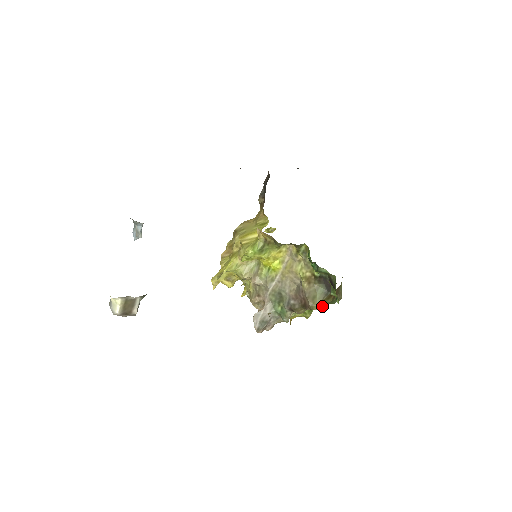
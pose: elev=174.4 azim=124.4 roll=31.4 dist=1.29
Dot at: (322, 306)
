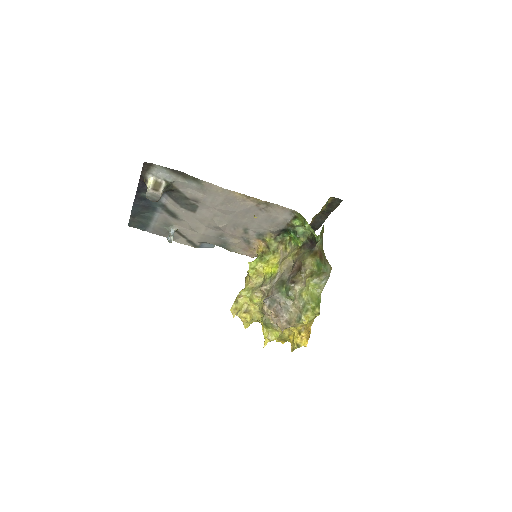
Dot at: (312, 263)
